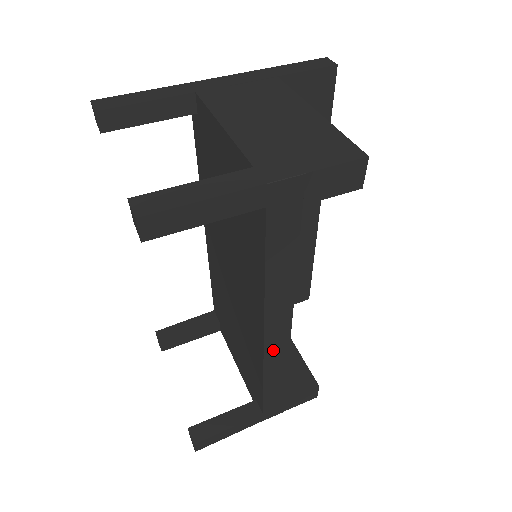
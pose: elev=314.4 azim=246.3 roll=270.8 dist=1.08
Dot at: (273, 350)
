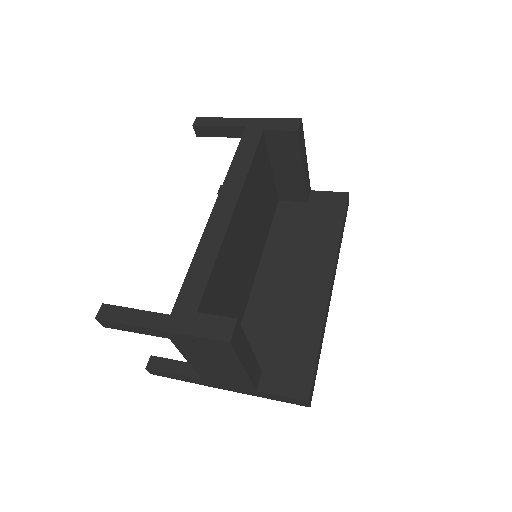
Dot at: (215, 224)
